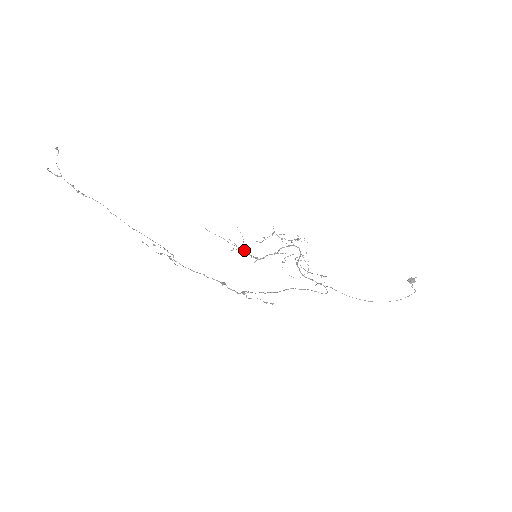
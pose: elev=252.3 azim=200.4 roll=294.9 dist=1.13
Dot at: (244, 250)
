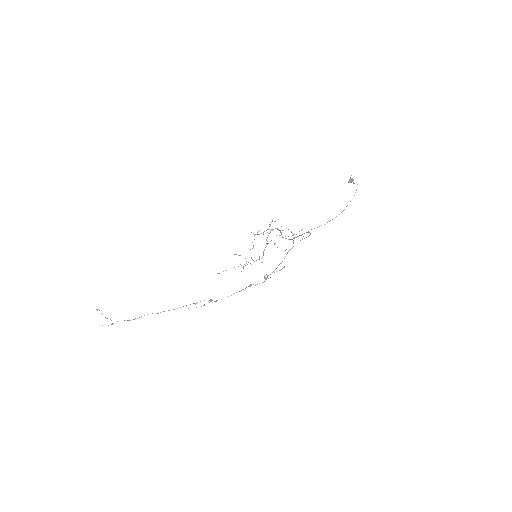
Dot at: occluded
